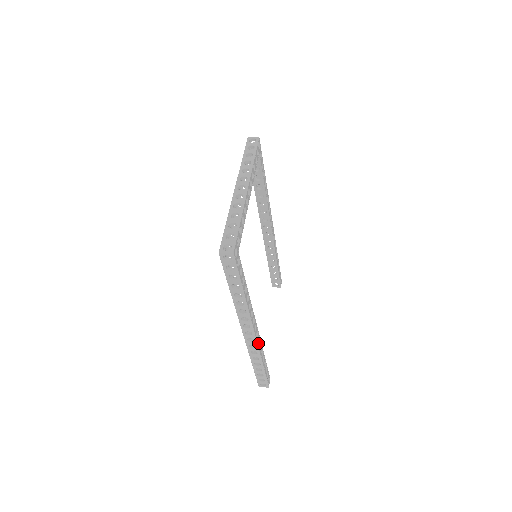
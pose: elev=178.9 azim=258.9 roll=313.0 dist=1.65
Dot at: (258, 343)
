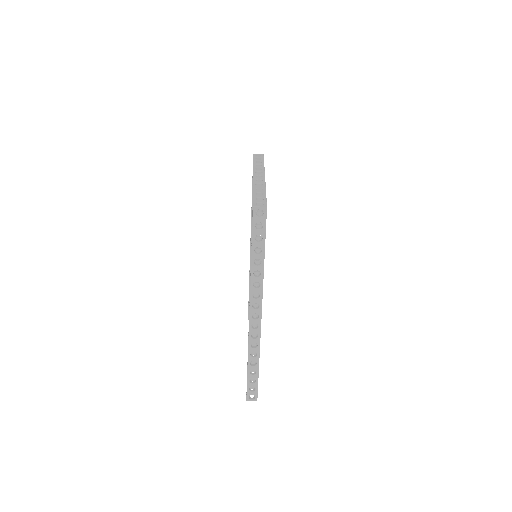
Dot at: occluded
